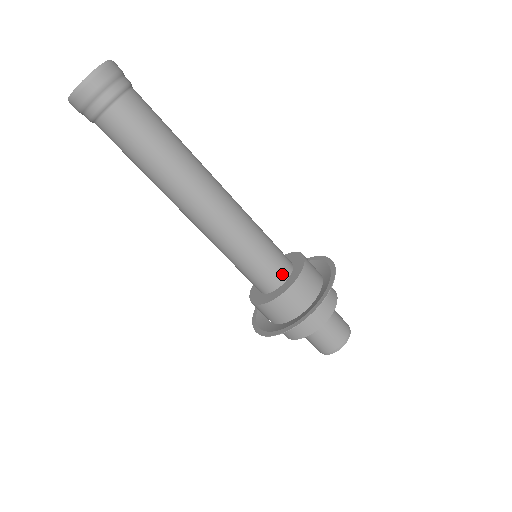
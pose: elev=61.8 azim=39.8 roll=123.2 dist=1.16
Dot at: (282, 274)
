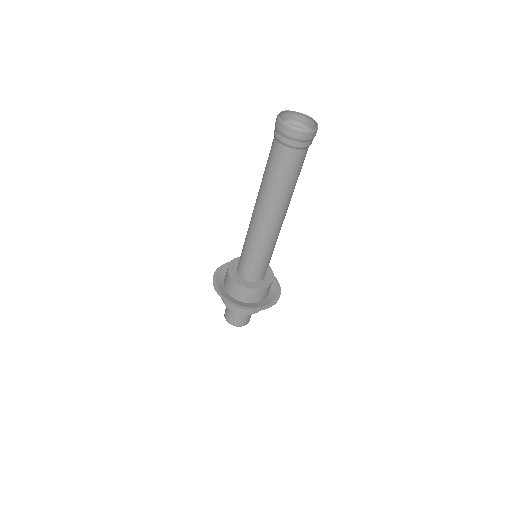
Dot at: occluded
